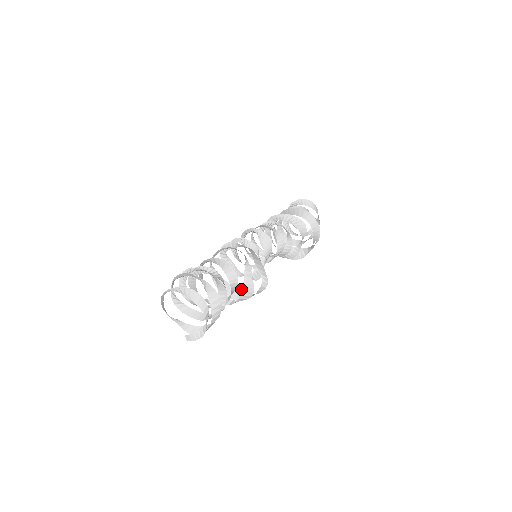
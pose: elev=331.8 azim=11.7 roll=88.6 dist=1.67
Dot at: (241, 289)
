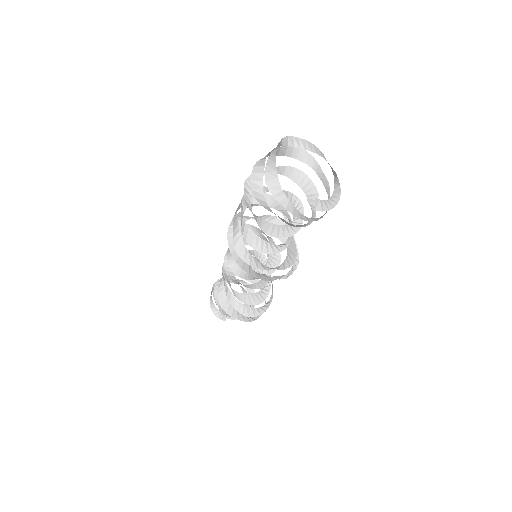
Dot at: occluded
